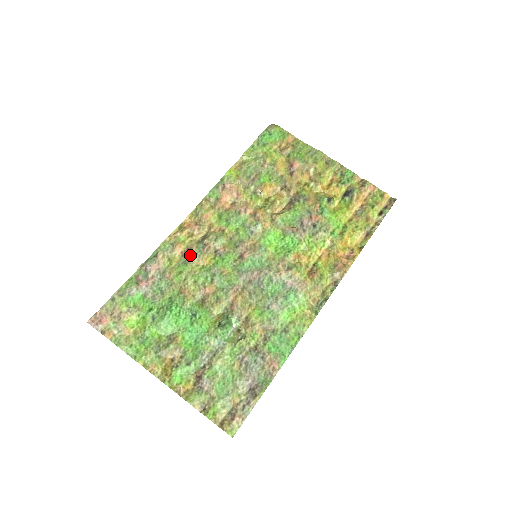
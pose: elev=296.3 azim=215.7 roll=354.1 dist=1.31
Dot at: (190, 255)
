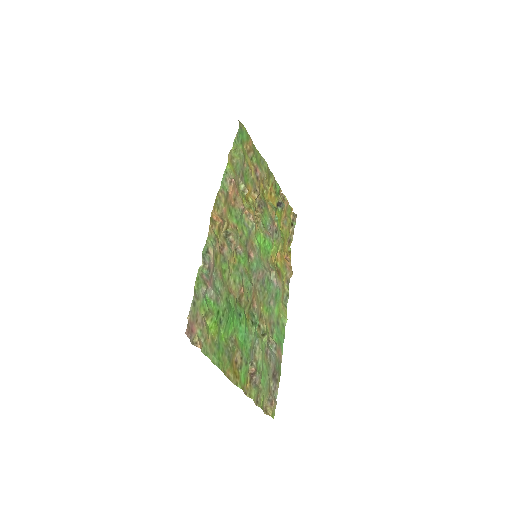
Dot at: (226, 252)
